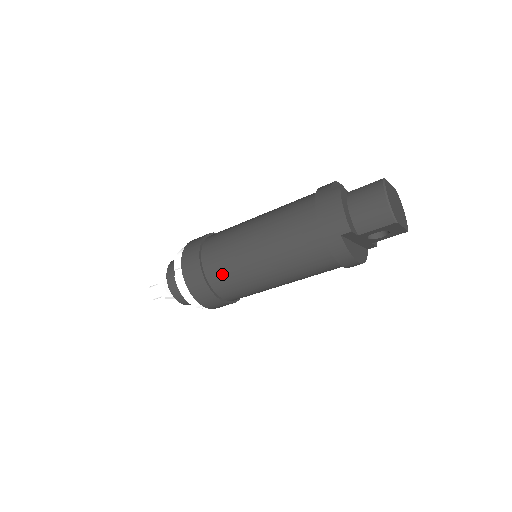
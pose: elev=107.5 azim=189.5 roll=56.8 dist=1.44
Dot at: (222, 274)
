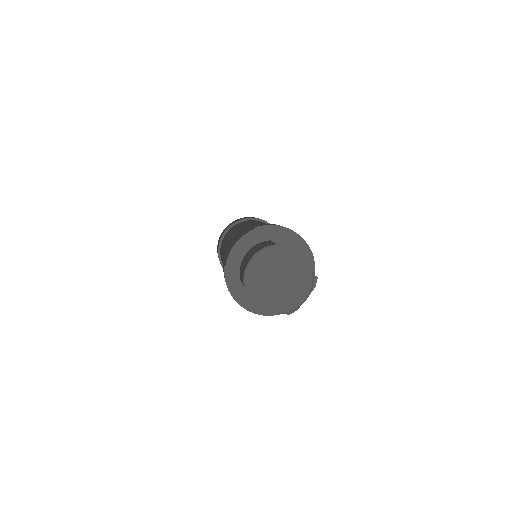
Dot at: (221, 248)
